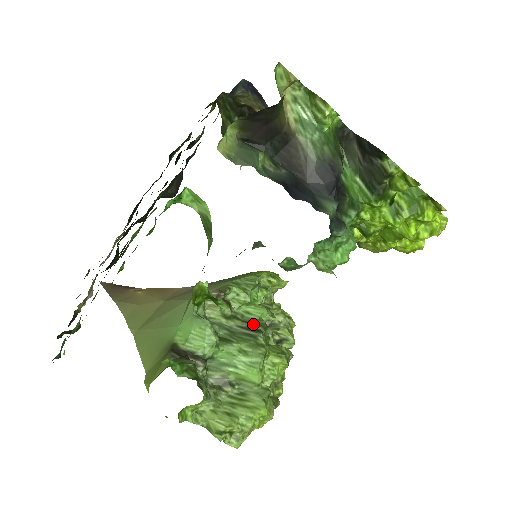
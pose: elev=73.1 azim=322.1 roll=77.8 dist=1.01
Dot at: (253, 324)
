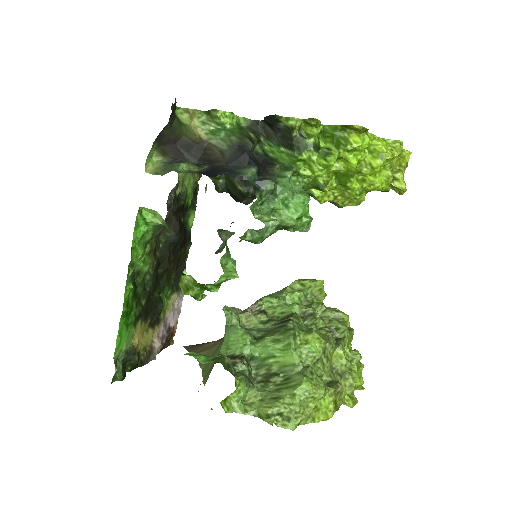
Dot at: (285, 318)
